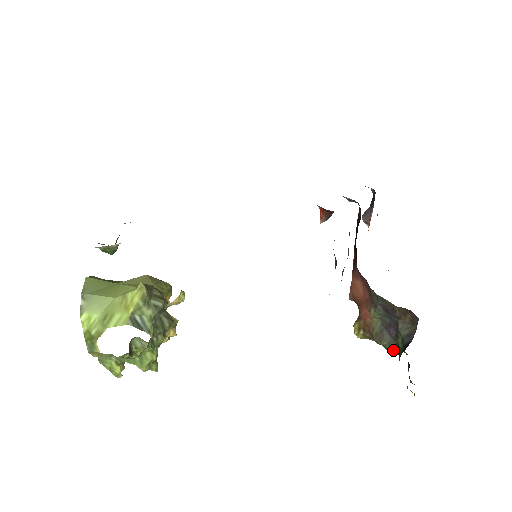
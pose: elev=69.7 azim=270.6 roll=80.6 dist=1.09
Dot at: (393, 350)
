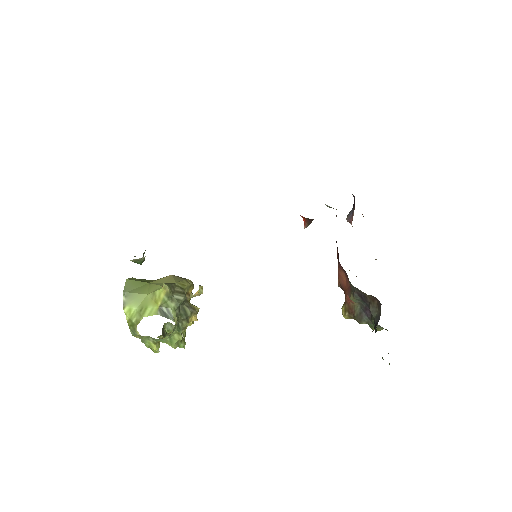
Dot at: occluded
